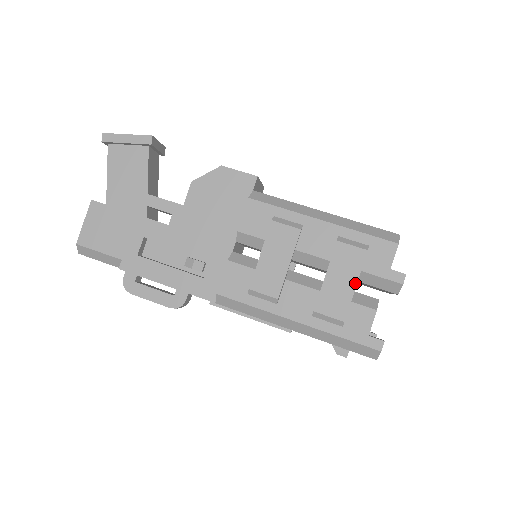
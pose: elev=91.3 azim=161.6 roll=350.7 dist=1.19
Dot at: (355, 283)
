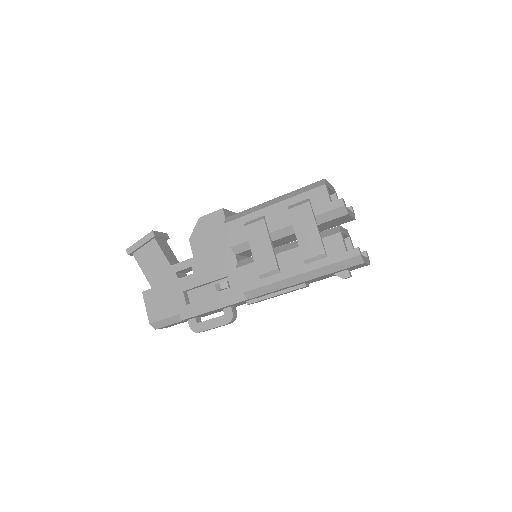
Dot at: (315, 226)
